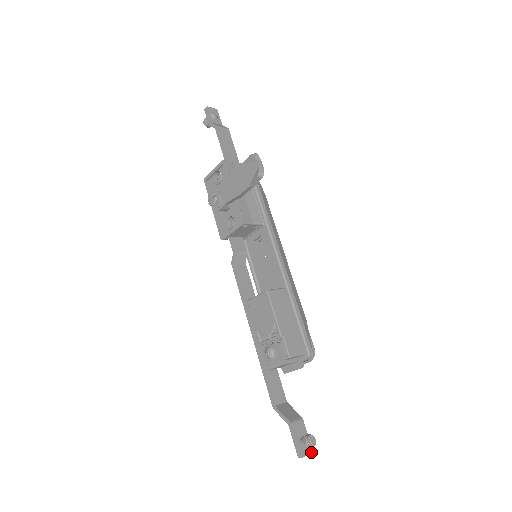
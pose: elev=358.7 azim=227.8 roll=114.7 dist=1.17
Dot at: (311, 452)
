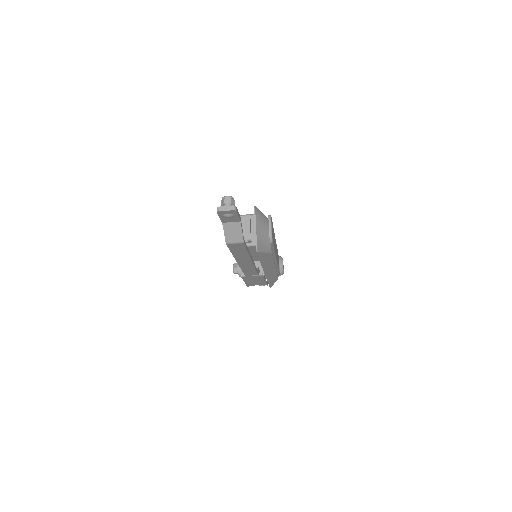
Dot at: (233, 206)
